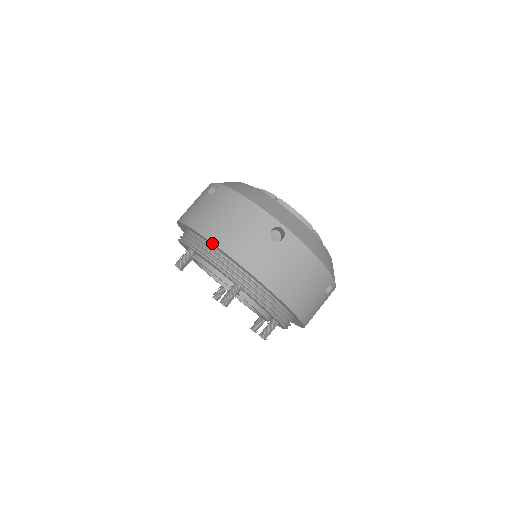
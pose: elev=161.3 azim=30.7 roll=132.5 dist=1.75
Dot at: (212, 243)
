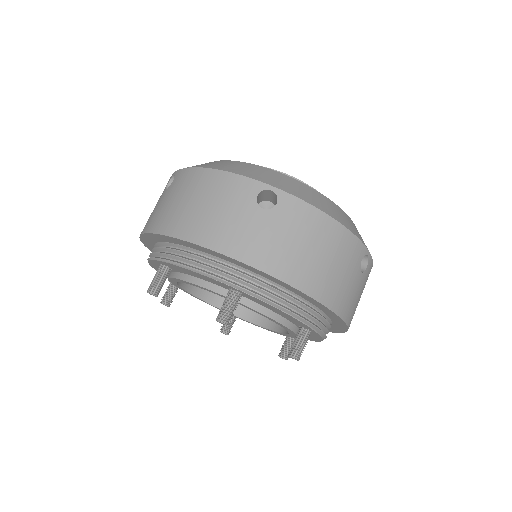
Dot at: (181, 240)
